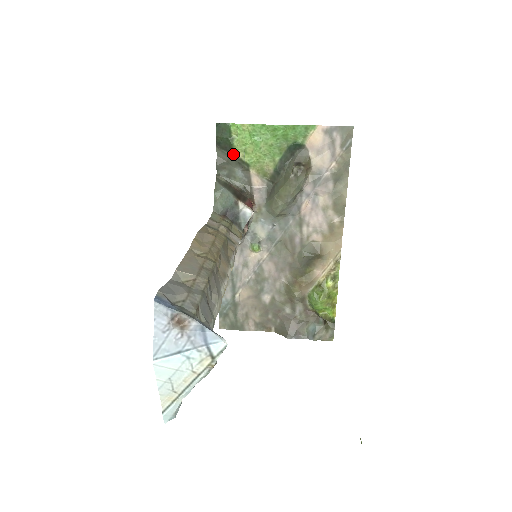
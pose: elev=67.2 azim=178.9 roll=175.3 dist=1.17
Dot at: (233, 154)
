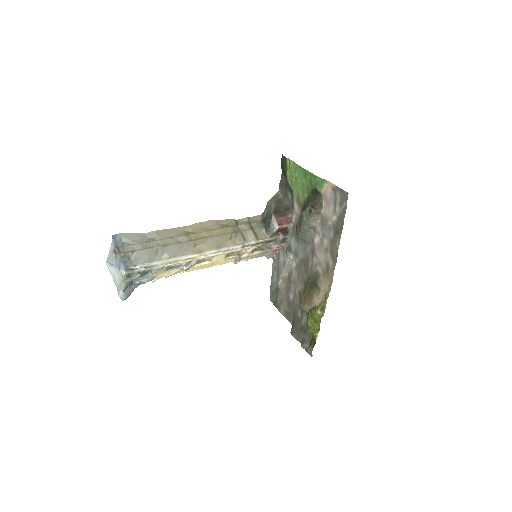
Dot at: (287, 180)
